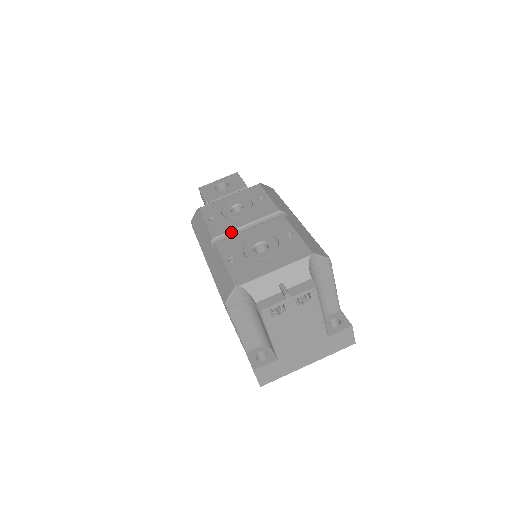
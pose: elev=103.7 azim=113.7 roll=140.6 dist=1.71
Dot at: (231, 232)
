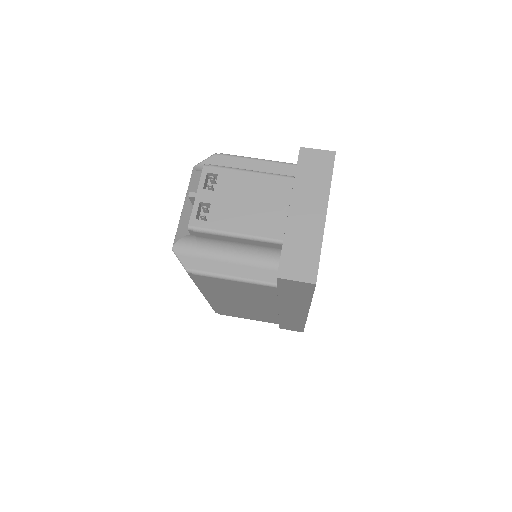
Dot at: occluded
